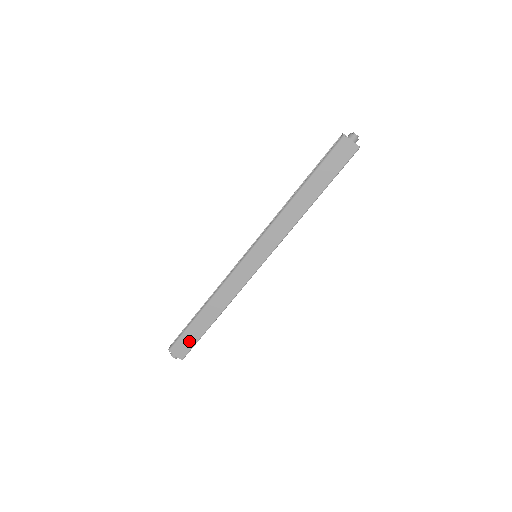
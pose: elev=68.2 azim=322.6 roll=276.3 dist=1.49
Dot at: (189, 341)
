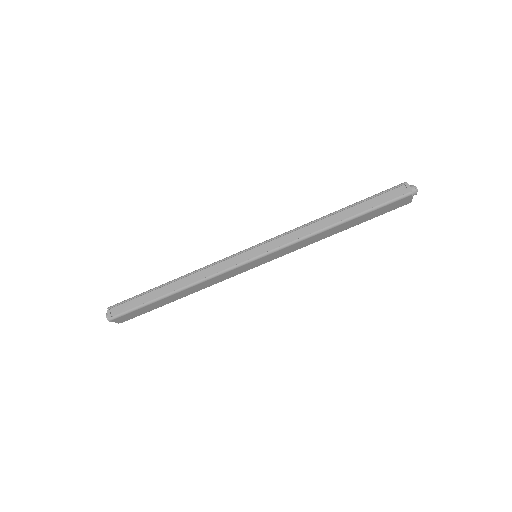
Dot at: (140, 313)
